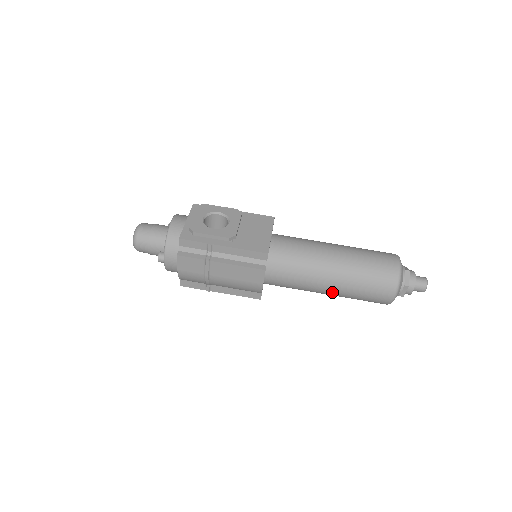
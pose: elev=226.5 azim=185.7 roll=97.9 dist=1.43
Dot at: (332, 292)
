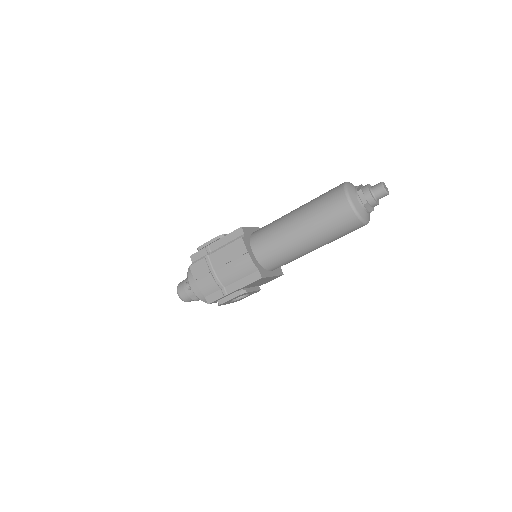
Dot at: (304, 232)
